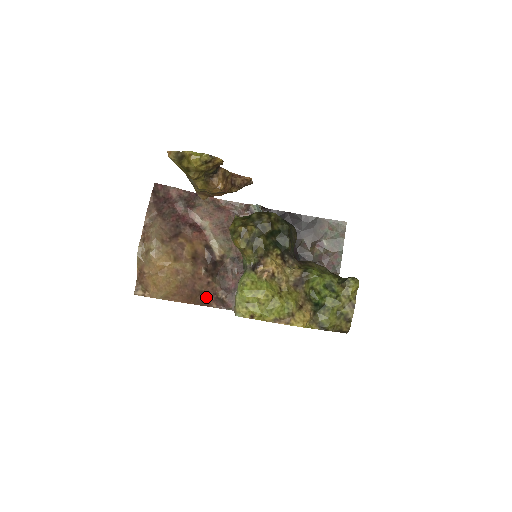
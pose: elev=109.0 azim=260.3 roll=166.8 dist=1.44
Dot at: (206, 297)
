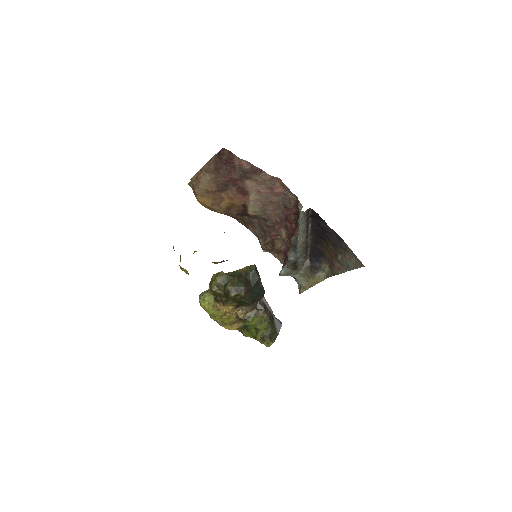
Dot at: (234, 218)
